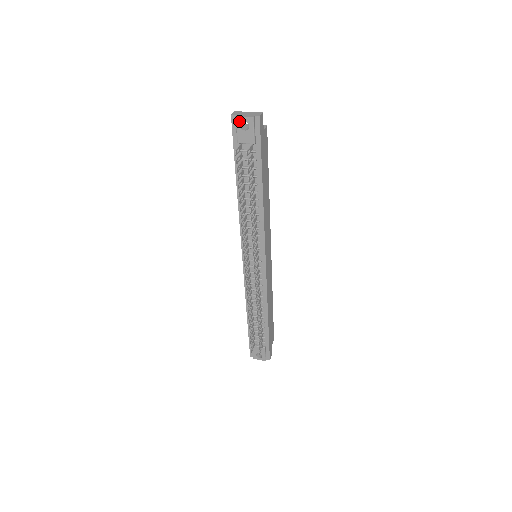
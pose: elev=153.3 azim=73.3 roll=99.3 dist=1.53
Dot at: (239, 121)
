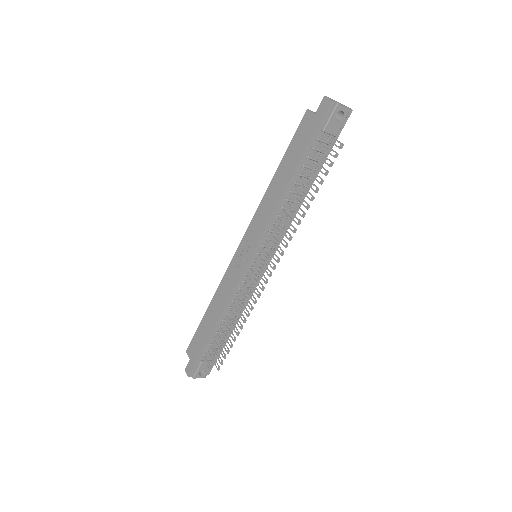
Dot at: (338, 109)
